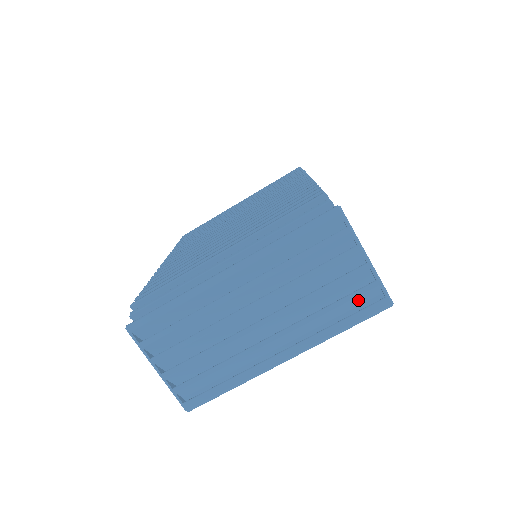
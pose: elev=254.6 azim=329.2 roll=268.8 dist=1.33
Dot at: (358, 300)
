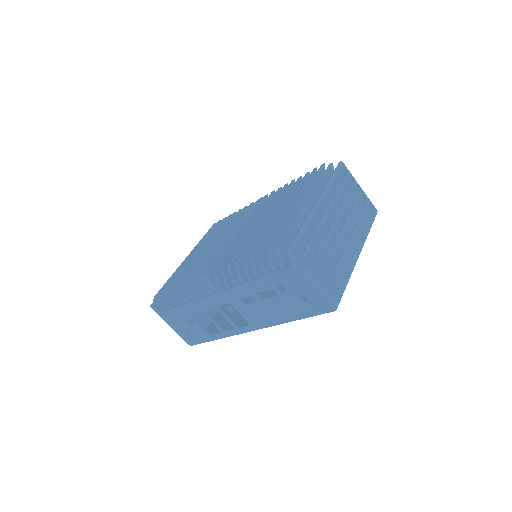
Dot at: (366, 212)
